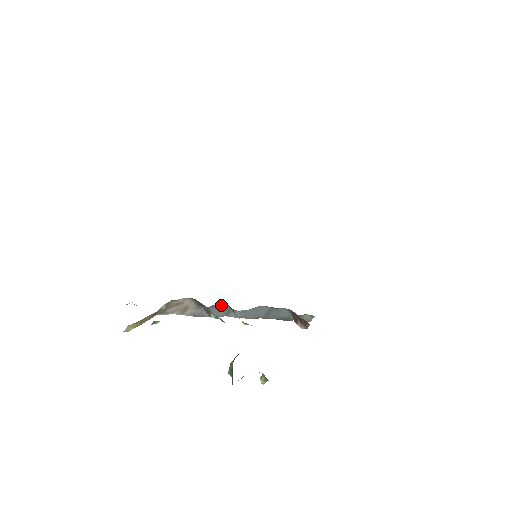
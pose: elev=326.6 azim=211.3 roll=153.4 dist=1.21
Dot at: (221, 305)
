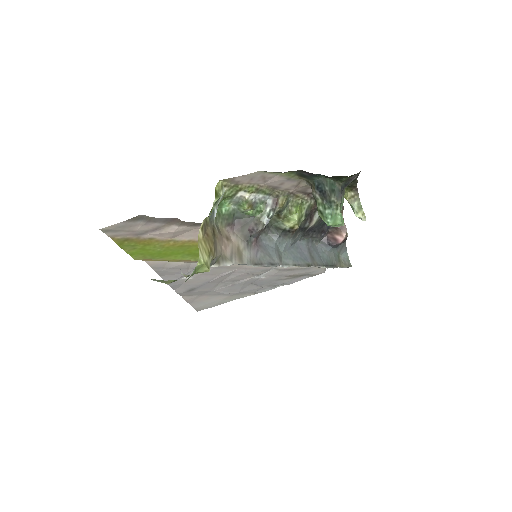
Dot at: (265, 240)
